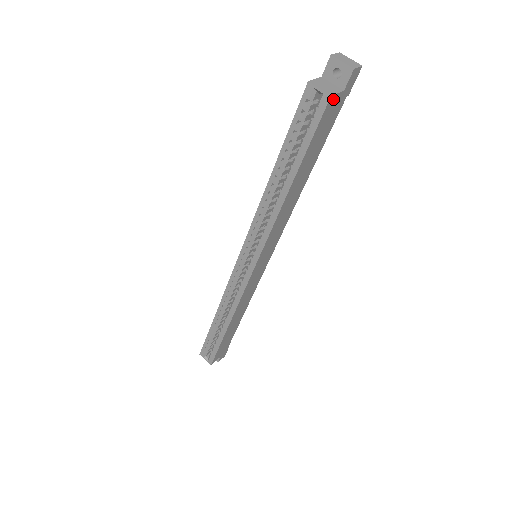
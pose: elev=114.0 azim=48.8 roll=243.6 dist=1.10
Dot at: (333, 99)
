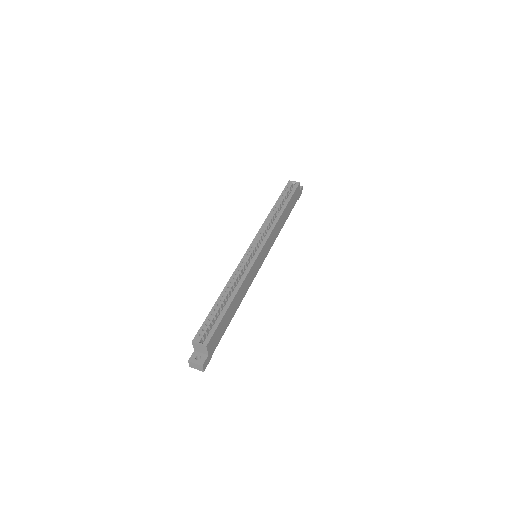
Dot at: (299, 187)
